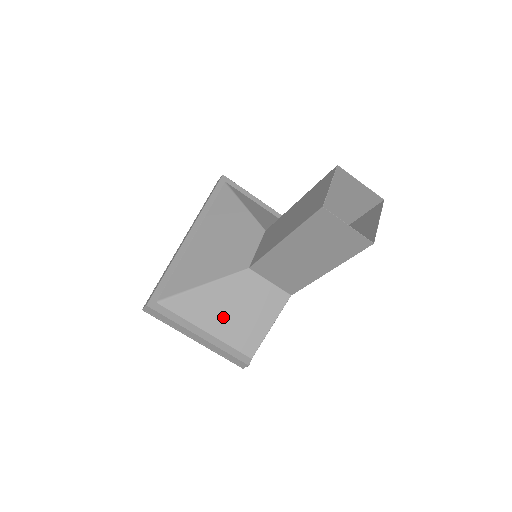
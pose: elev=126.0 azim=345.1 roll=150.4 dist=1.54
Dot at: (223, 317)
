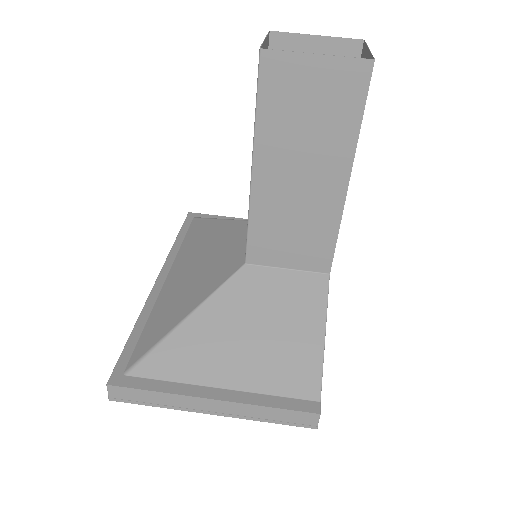
Dot at: (239, 353)
